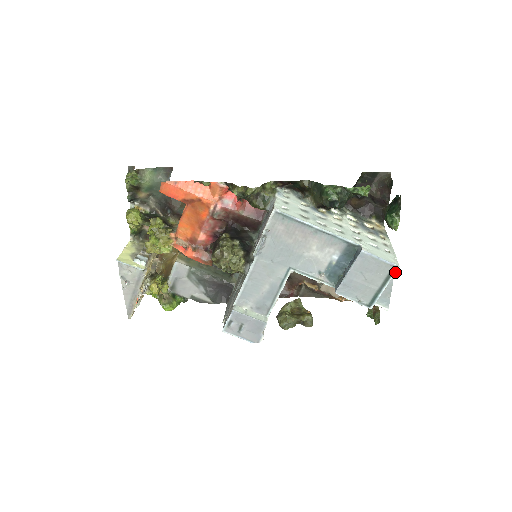
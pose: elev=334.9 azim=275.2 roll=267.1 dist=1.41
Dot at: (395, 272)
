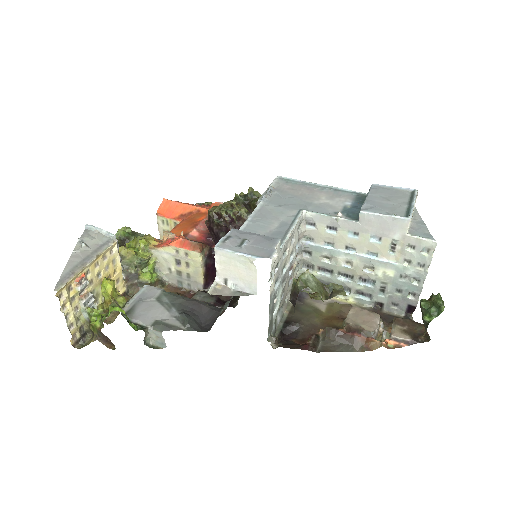
Dot at: (416, 193)
